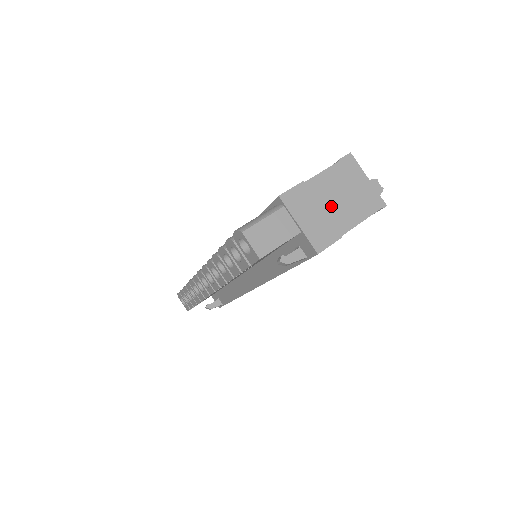
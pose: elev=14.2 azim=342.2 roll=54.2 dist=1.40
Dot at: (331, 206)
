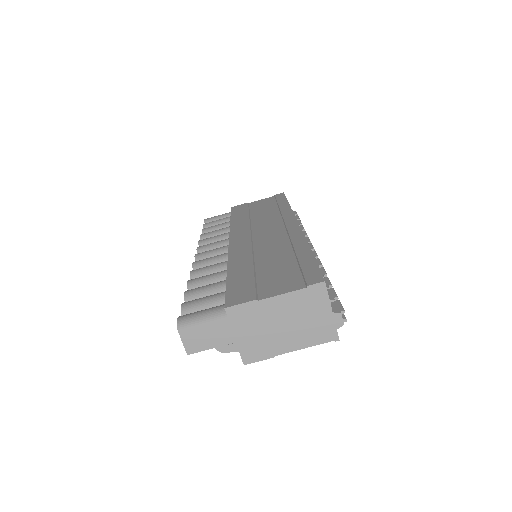
Dot at: (276, 328)
